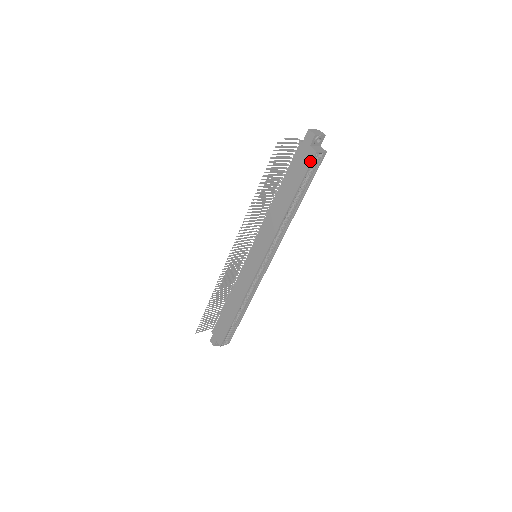
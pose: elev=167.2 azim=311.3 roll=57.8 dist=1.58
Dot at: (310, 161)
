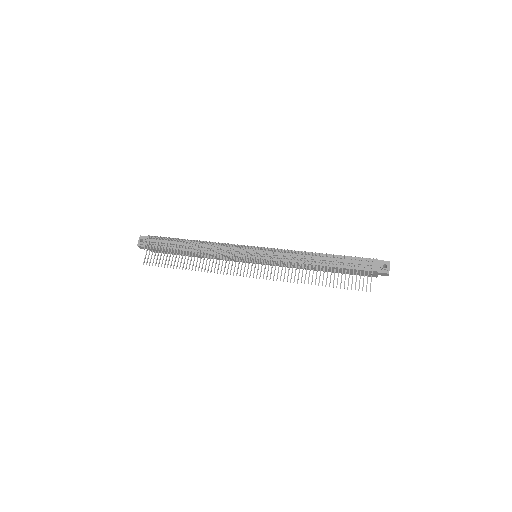
Dot at: (368, 276)
